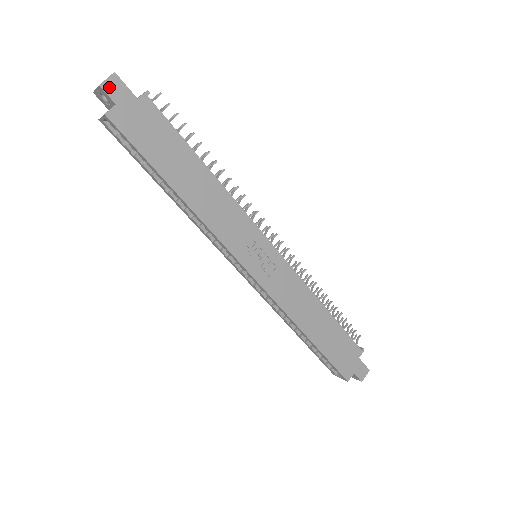
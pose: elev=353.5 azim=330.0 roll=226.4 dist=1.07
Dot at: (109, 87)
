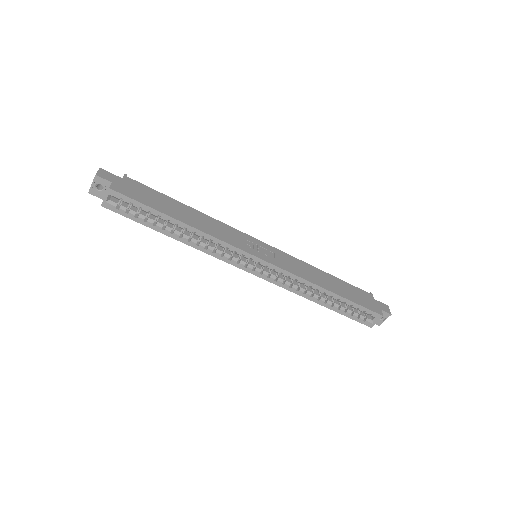
Dot at: (102, 175)
